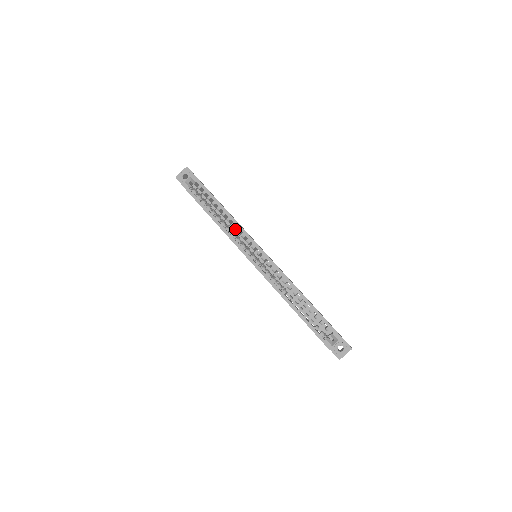
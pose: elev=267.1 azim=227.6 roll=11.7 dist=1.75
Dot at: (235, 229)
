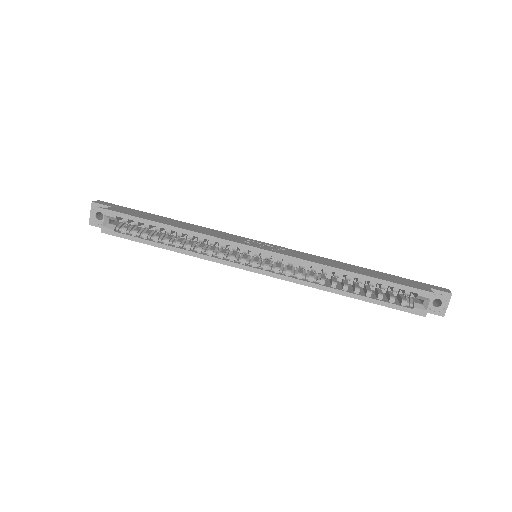
Dot at: occluded
